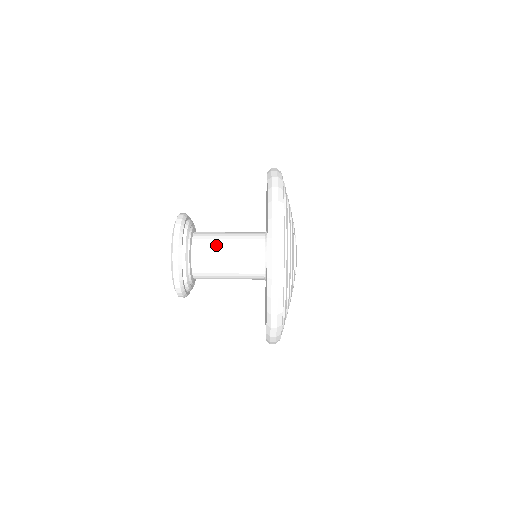
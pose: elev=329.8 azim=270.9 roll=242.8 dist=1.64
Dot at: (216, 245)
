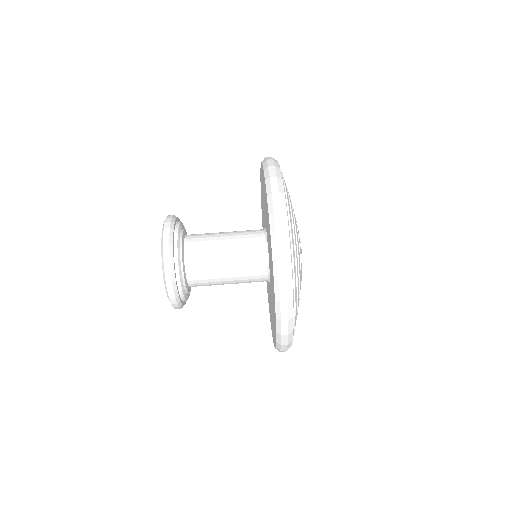
Dot at: (212, 263)
